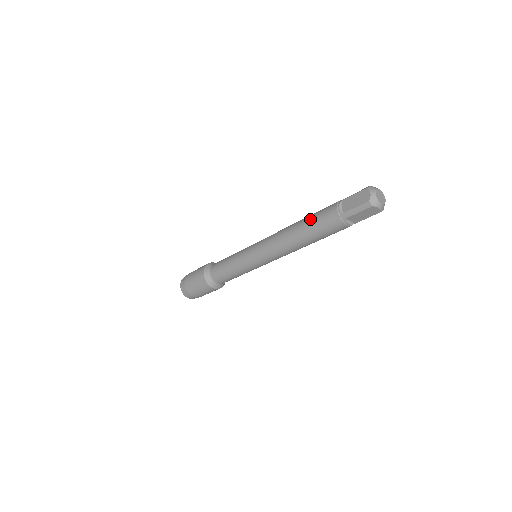
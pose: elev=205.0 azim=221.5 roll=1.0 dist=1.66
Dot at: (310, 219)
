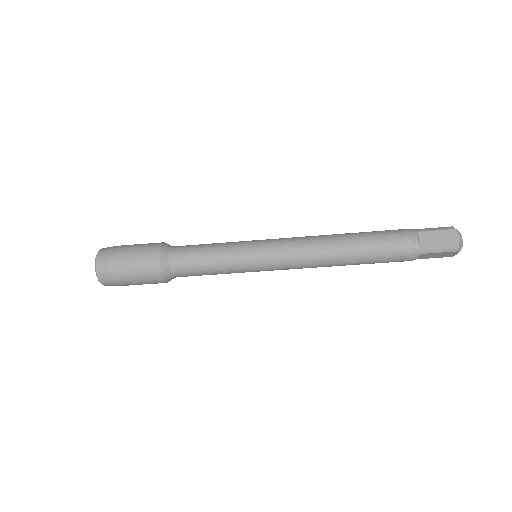
Dot at: (372, 239)
